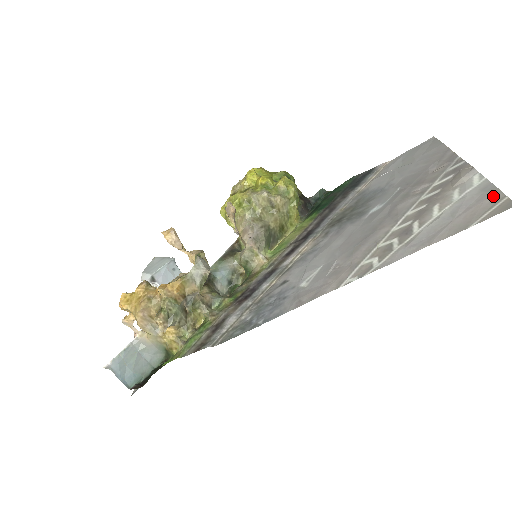
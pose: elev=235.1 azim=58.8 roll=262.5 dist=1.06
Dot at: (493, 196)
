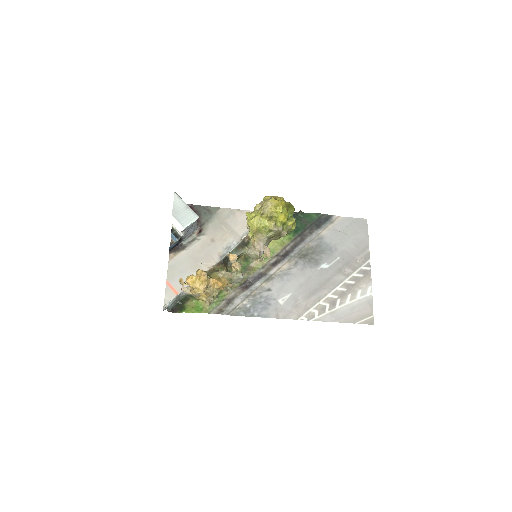
Dot at: (370, 311)
